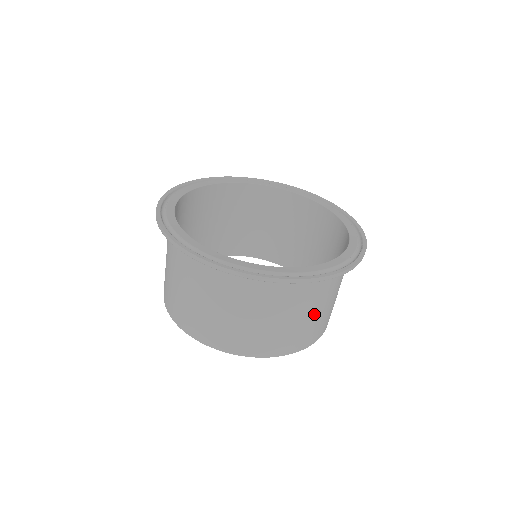
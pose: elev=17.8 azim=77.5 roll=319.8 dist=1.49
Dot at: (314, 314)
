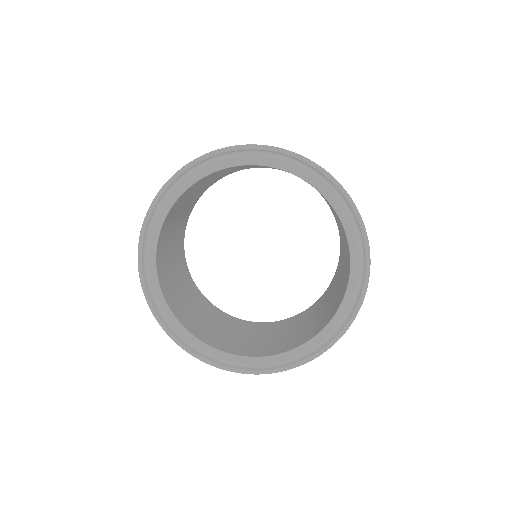
Dot at: occluded
